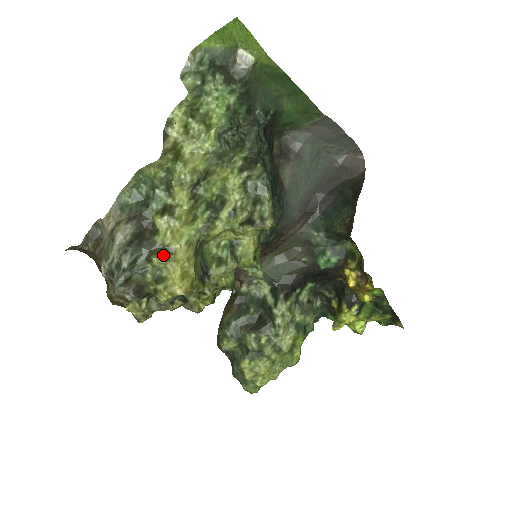
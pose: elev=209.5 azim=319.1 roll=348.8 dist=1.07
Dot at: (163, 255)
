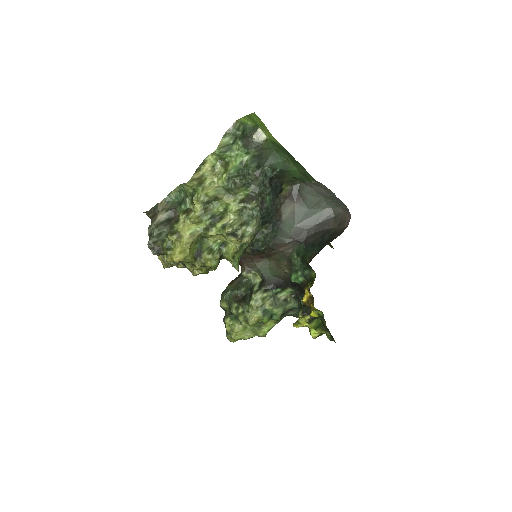
Dot at: (174, 236)
